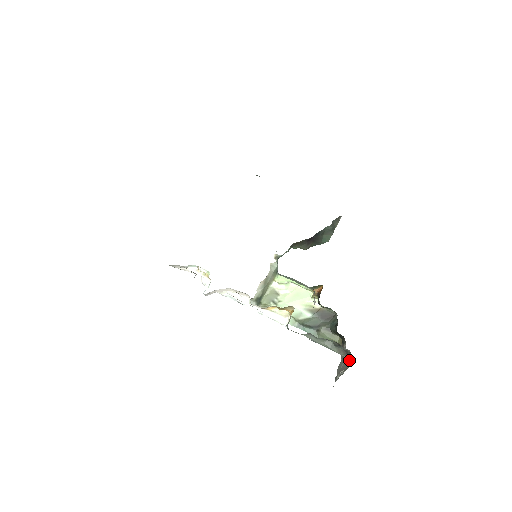
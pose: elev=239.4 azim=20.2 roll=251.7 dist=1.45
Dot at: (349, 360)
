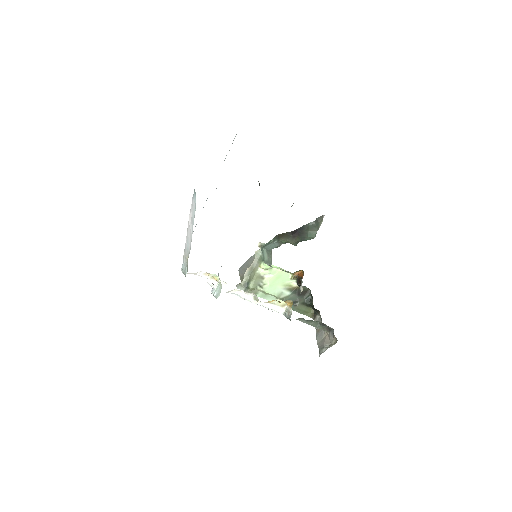
Dot at: (335, 338)
